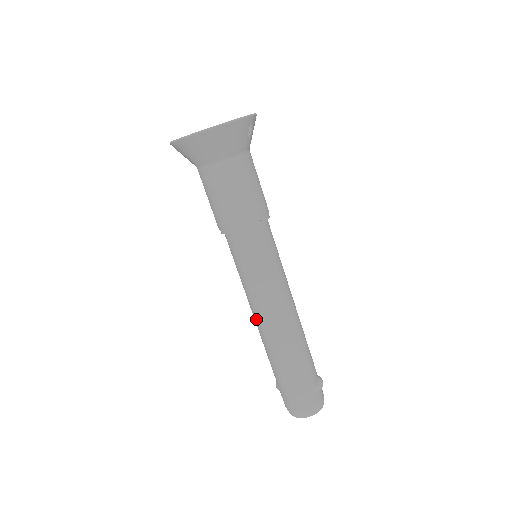
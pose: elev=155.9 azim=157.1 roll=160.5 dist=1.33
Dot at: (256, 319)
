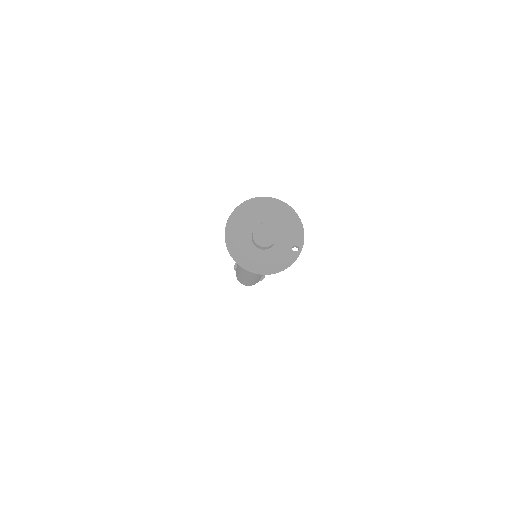
Dot at: (240, 271)
